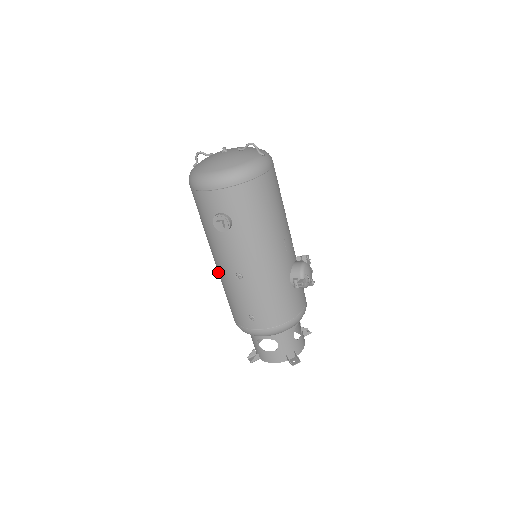
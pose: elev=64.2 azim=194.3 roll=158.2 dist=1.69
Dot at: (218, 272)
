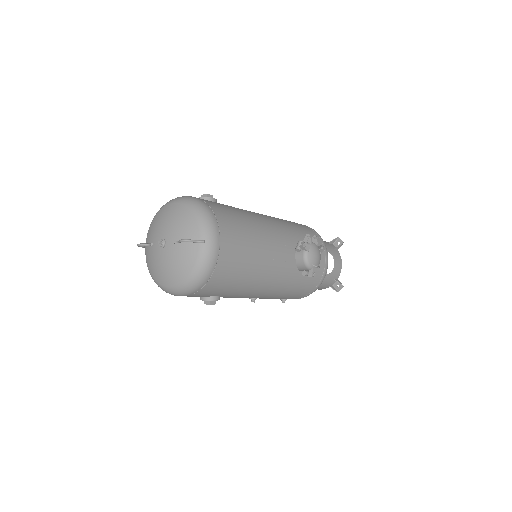
Dot at: occluded
